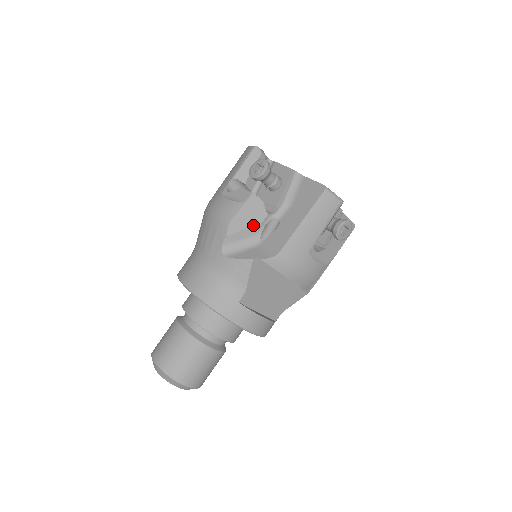
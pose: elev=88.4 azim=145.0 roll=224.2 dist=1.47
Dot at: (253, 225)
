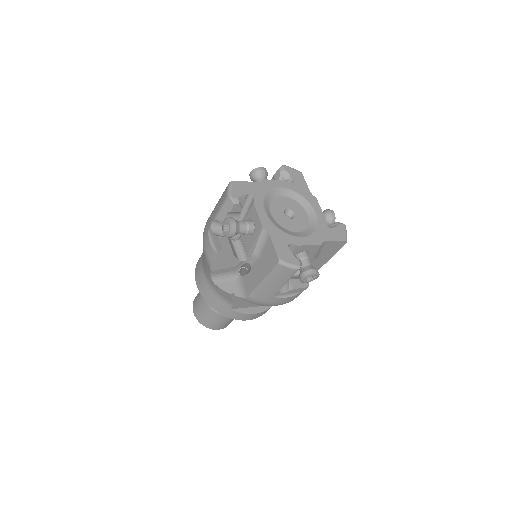
Dot at: (230, 267)
